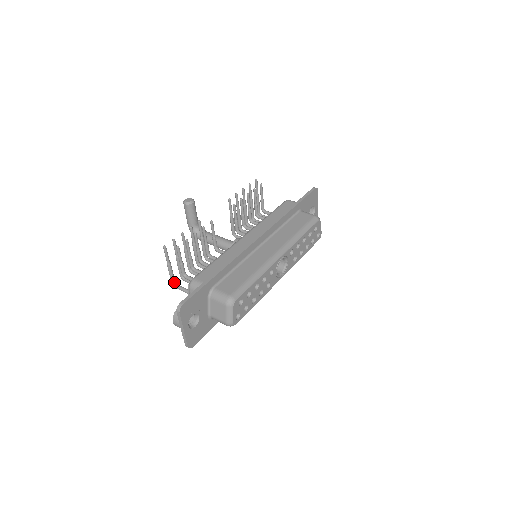
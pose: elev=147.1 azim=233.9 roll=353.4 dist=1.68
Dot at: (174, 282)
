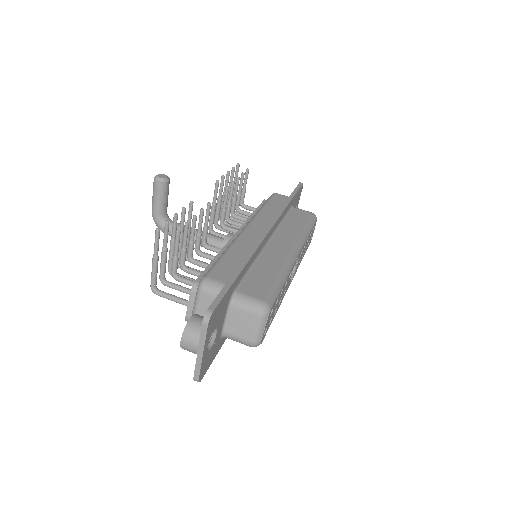
Dot at: (155, 286)
